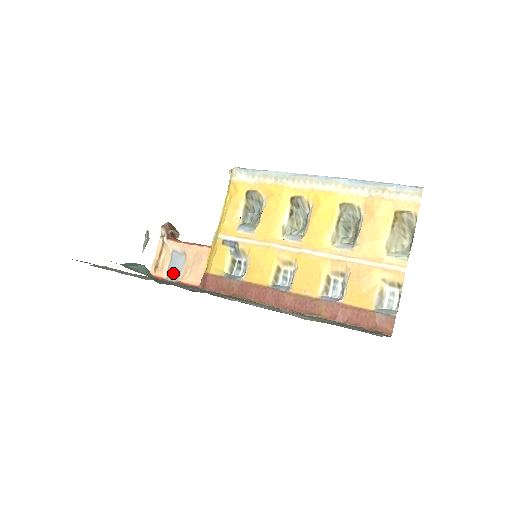
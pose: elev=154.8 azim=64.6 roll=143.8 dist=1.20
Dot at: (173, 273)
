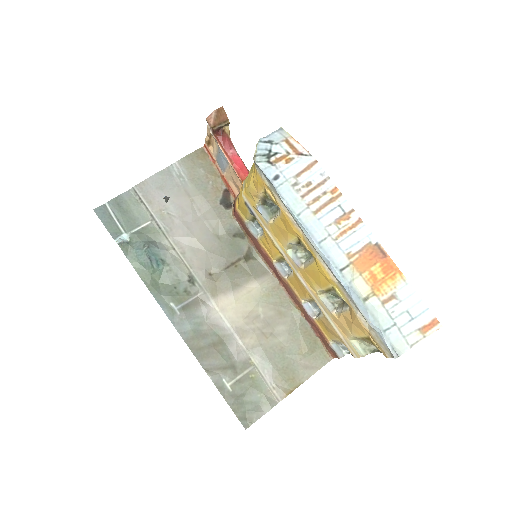
Dot at: (220, 163)
